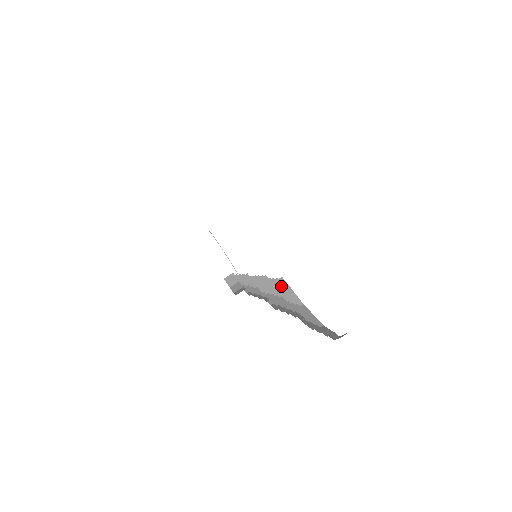
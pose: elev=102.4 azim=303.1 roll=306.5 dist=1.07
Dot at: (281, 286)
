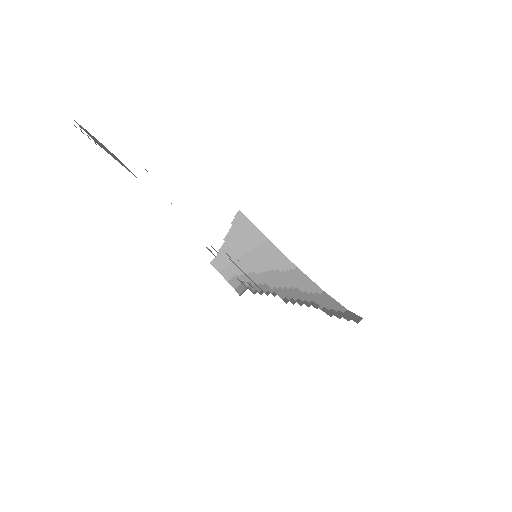
Dot at: (243, 224)
